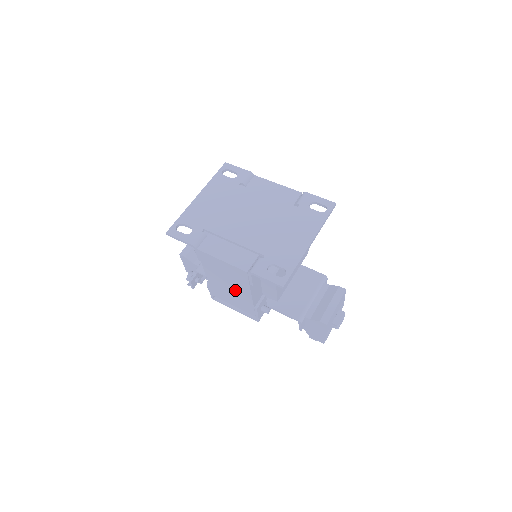
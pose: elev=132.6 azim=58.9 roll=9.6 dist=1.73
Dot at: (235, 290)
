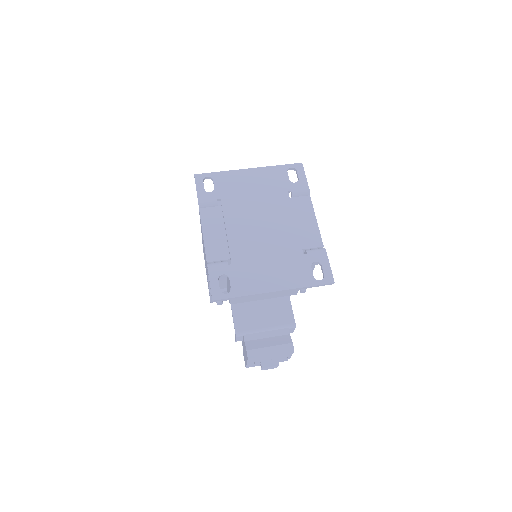
Dot at: occluded
